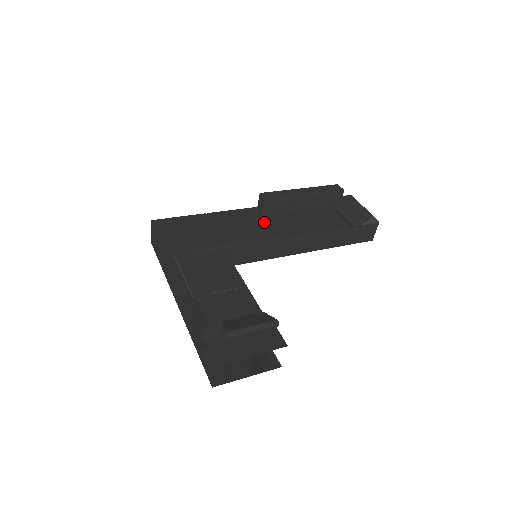
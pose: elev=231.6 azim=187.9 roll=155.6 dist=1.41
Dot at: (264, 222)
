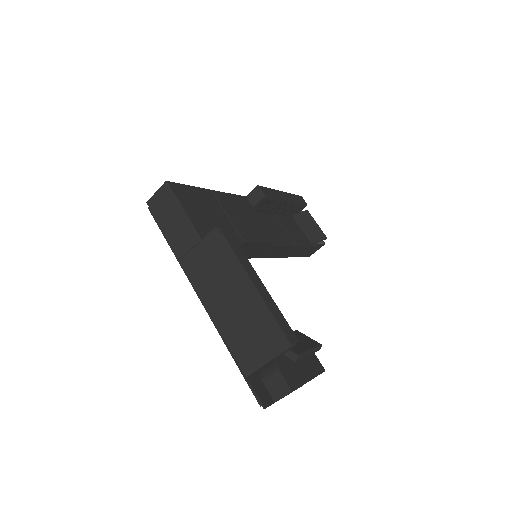
Dot at: (258, 219)
